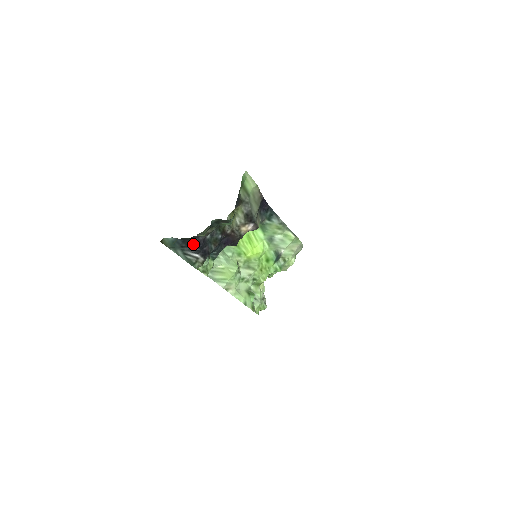
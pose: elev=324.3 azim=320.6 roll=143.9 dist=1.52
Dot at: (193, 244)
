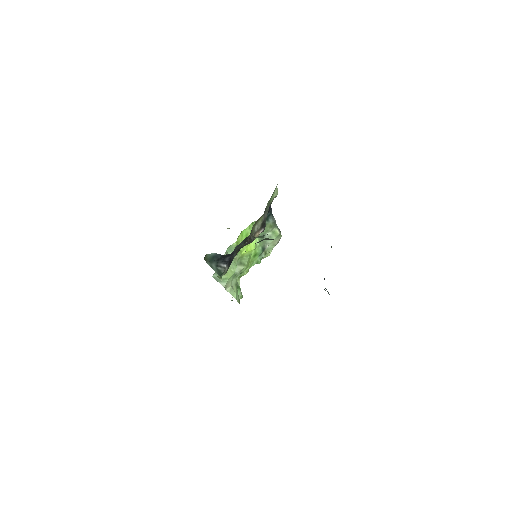
Dot at: (226, 256)
